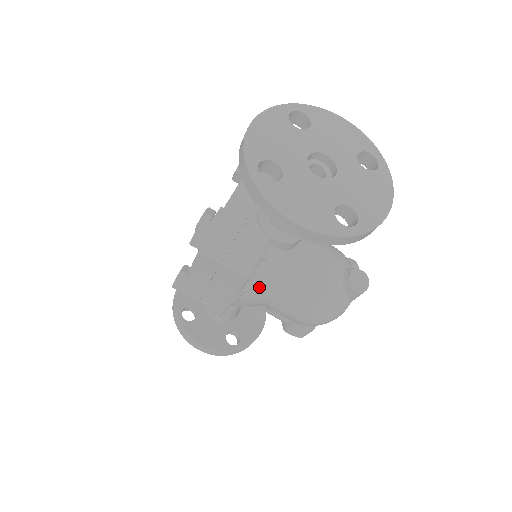
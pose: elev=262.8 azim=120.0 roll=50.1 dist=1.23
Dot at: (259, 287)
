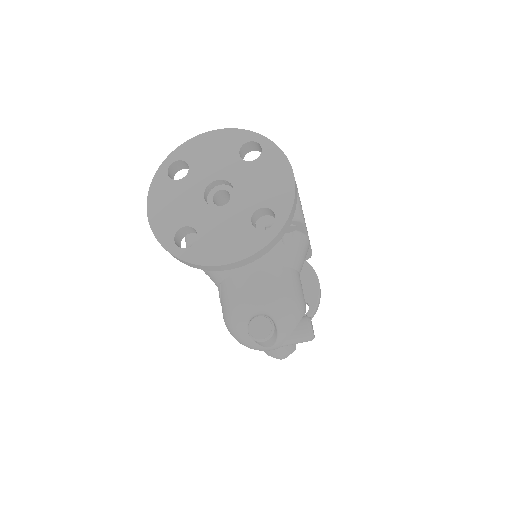
Dot at: occluded
